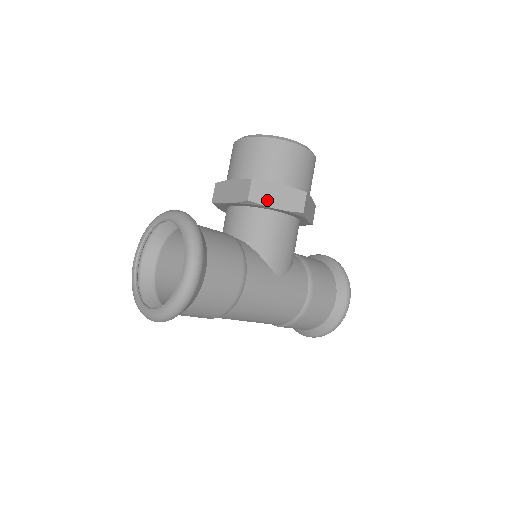
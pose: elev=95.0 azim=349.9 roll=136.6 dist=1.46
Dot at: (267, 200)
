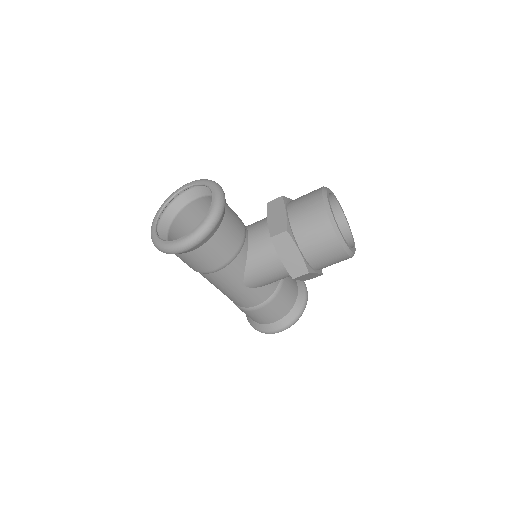
Dot at: (281, 250)
